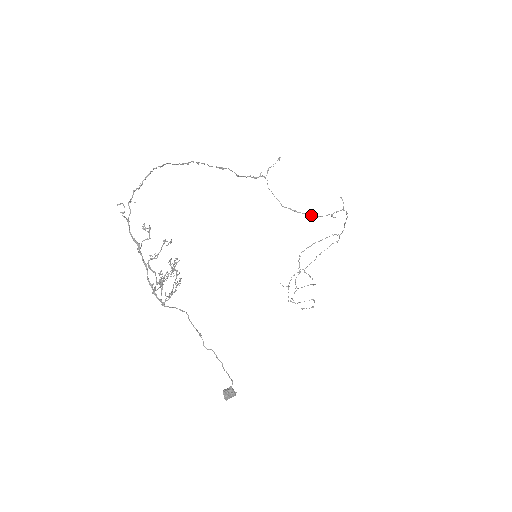
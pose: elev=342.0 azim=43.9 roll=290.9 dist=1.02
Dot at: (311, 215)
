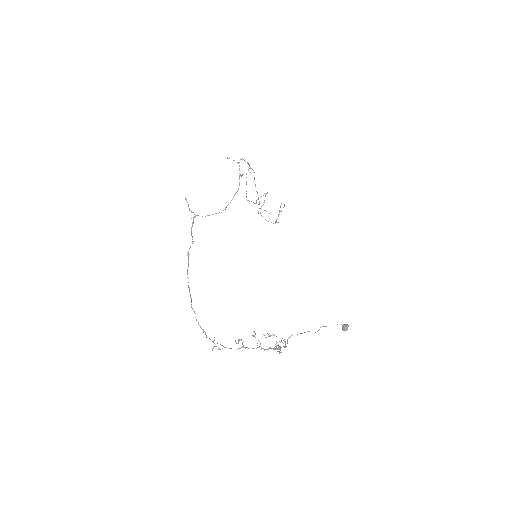
Dot at: occluded
